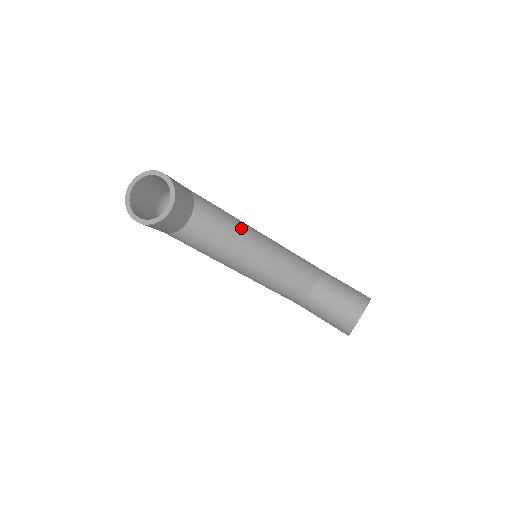
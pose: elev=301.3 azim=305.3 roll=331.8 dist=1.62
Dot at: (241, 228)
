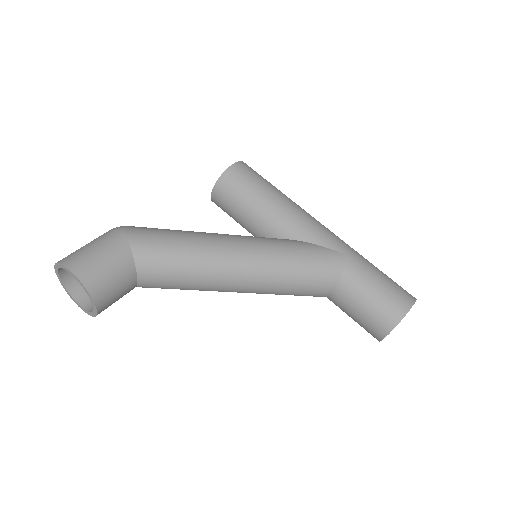
Dot at: (209, 266)
